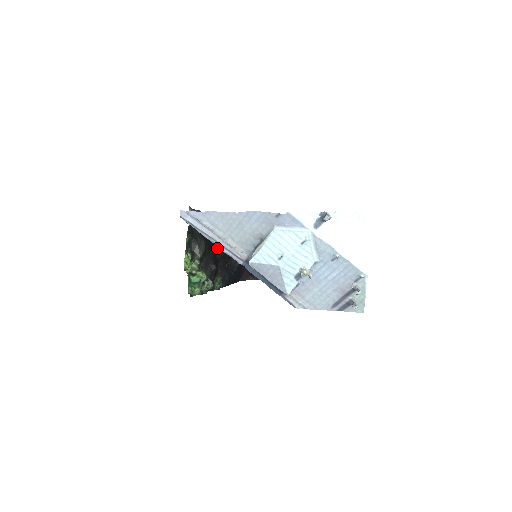
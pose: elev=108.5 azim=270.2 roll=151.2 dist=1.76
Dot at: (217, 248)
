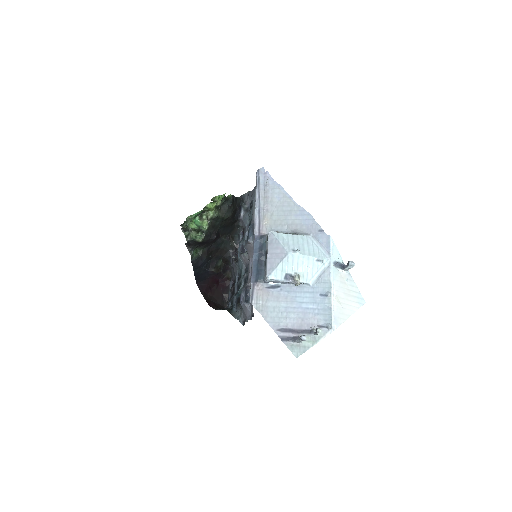
Dot at: (224, 236)
